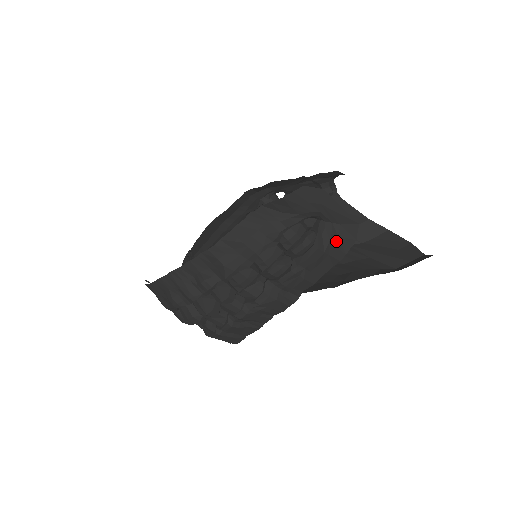
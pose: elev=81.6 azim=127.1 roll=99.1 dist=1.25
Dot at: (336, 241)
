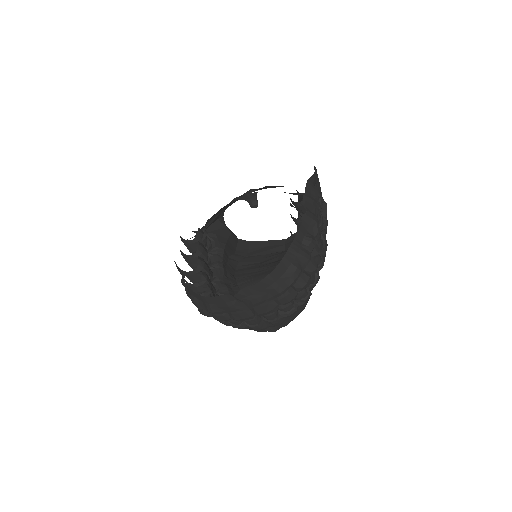
Dot at: occluded
